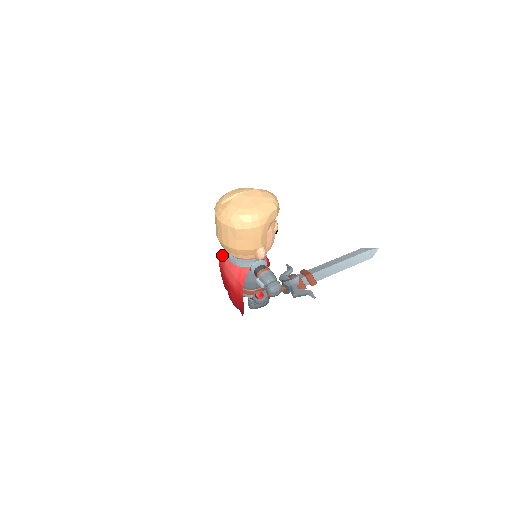
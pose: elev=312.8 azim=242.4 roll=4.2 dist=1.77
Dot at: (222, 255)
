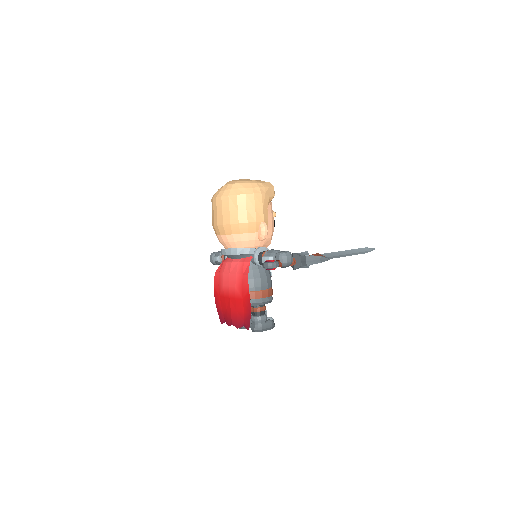
Dot at: (218, 271)
